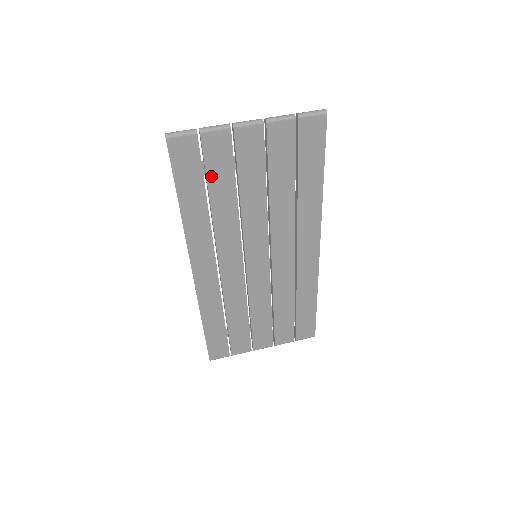
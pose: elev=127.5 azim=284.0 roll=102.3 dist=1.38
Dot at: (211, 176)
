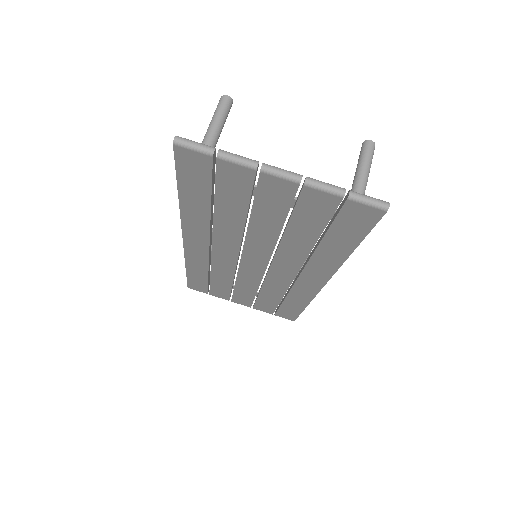
Dot at: (221, 193)
